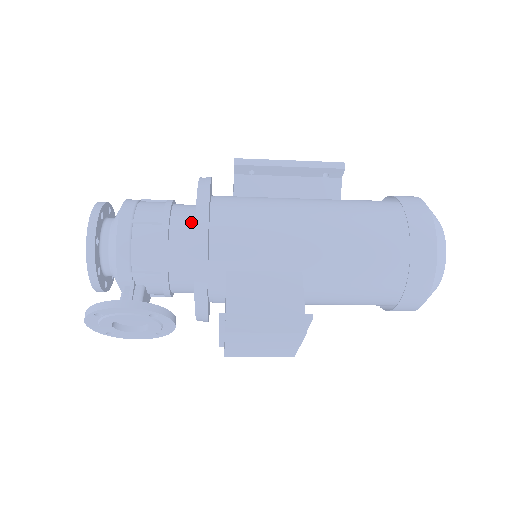
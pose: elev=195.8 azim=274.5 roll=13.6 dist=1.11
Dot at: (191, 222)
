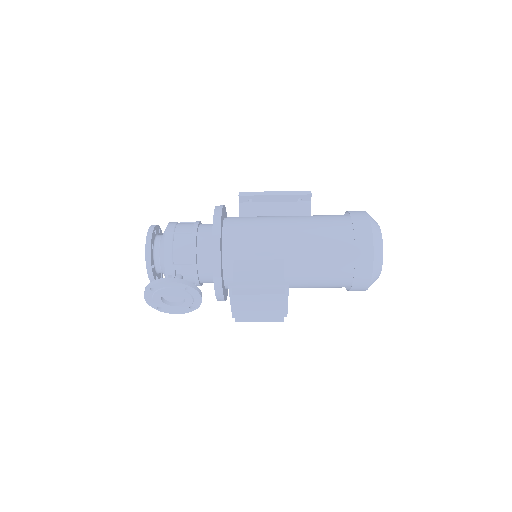
Dot at: (211, 232)
